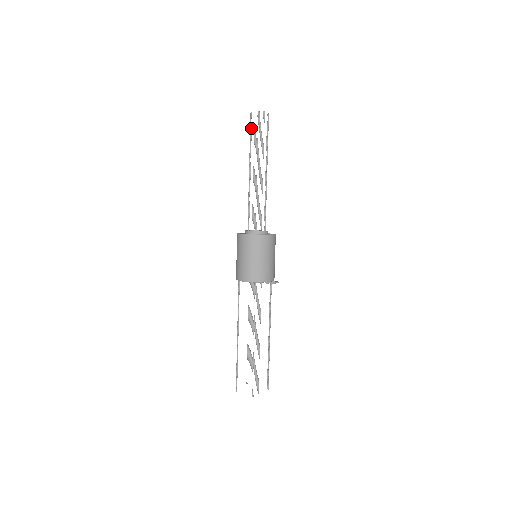
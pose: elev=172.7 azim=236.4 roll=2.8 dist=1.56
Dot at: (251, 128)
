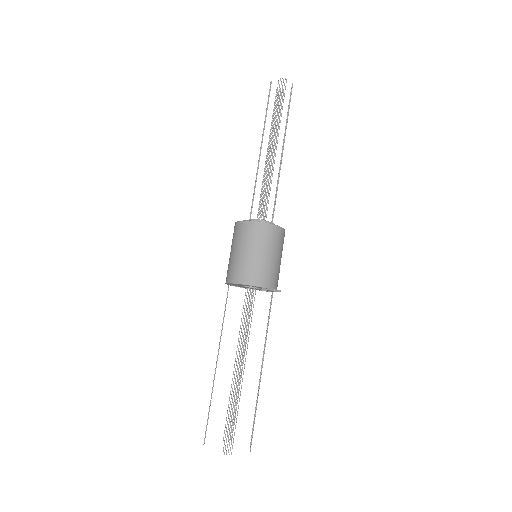
Dot at: (268, 98)
